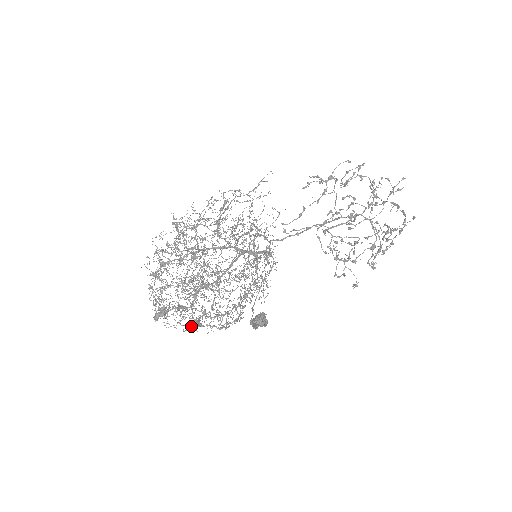
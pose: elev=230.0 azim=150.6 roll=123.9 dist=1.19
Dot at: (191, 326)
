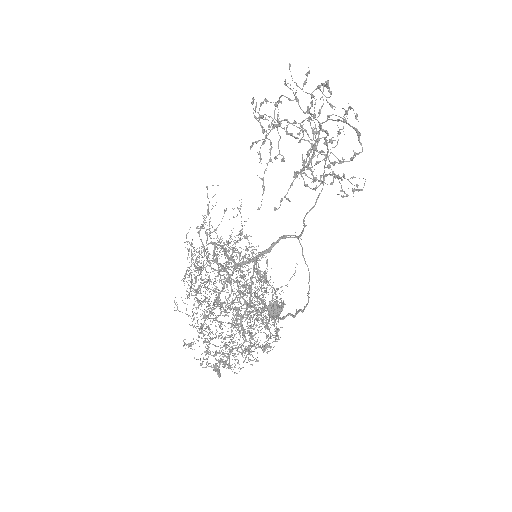
Dot at: occluded
